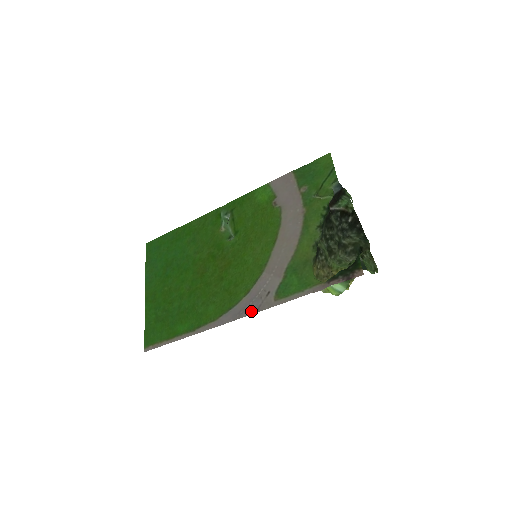
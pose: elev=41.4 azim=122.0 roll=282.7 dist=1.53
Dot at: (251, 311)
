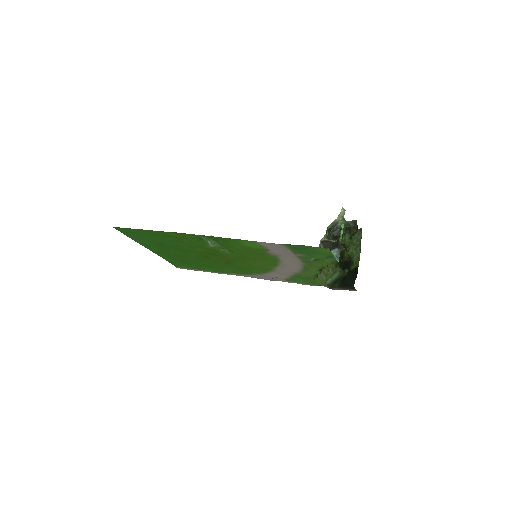
Dot at: occluded
